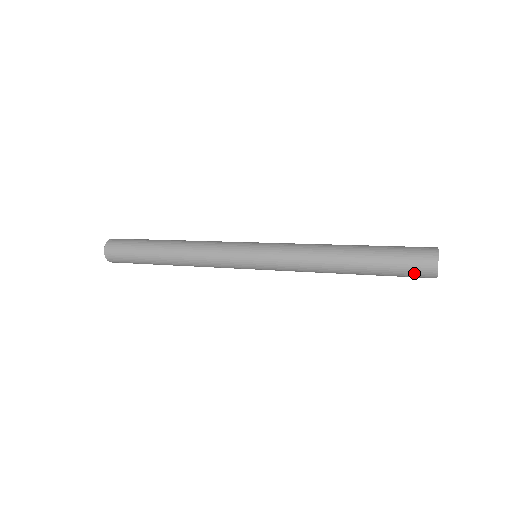
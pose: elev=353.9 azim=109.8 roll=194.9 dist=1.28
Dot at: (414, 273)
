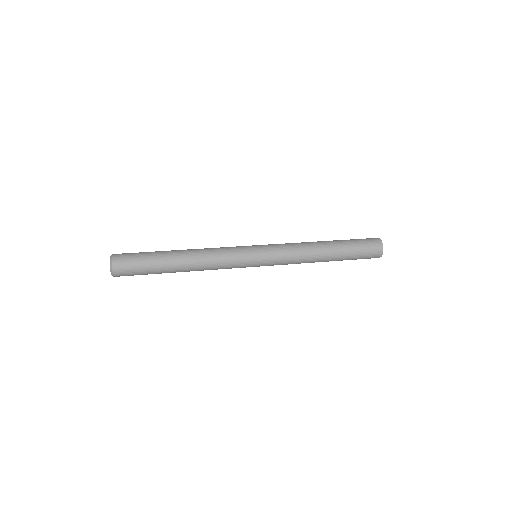
Dot at: (369, 255)
